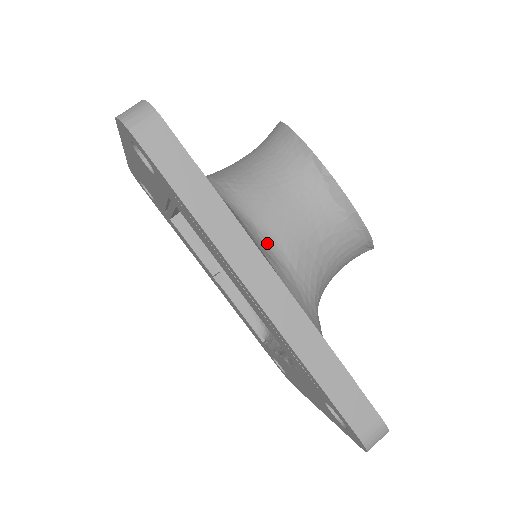
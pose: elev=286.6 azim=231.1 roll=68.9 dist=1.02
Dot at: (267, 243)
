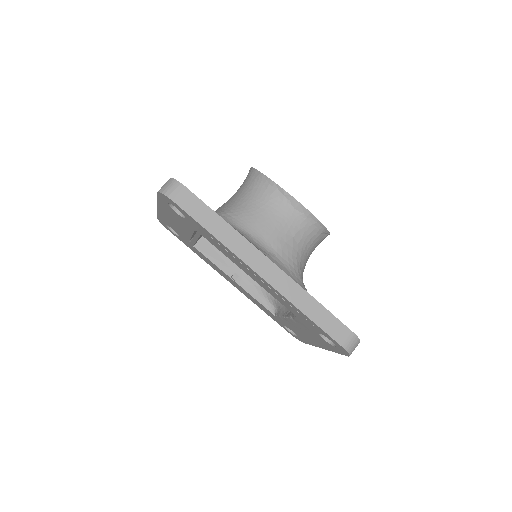
Dot at: (260, 244)
